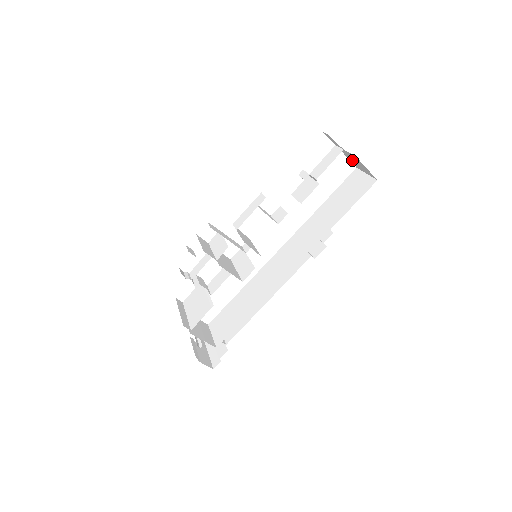
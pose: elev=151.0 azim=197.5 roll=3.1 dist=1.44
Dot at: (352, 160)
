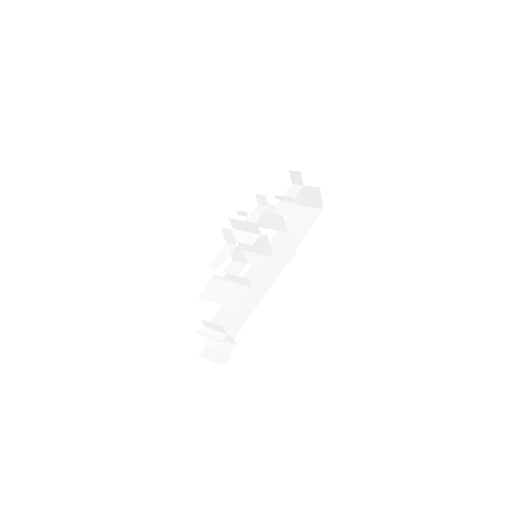
Dot at: (302, 196)
